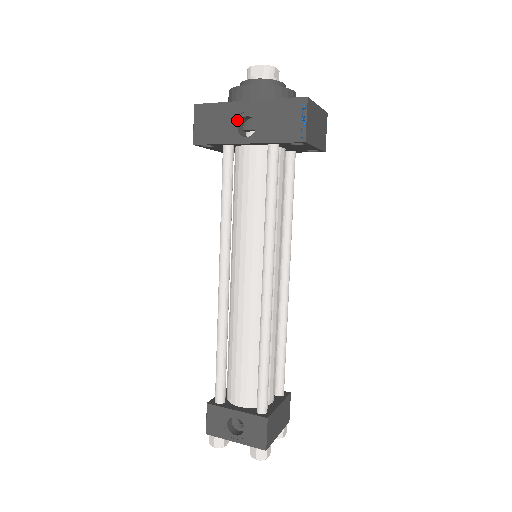
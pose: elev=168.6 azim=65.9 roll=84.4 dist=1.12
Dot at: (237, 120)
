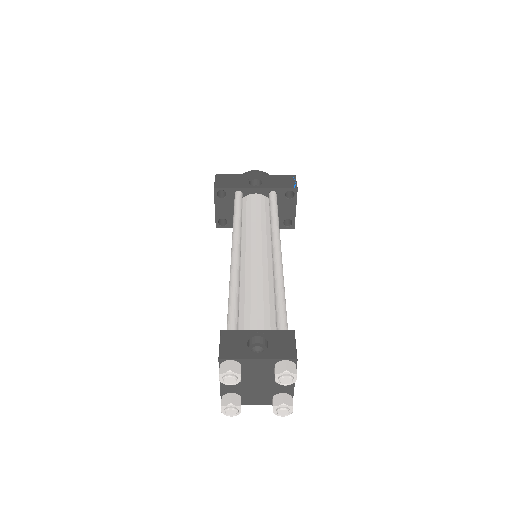
Dot at: (249, 180)
